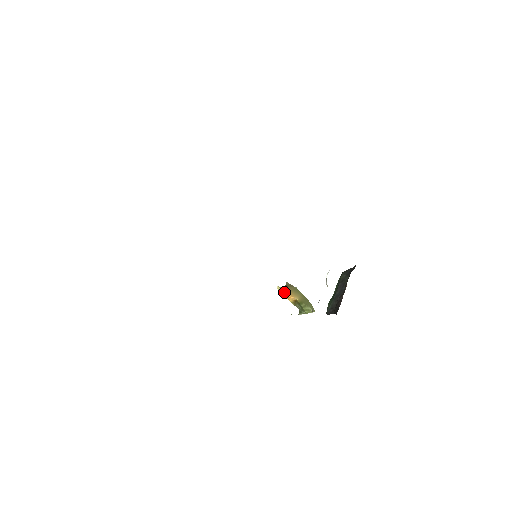
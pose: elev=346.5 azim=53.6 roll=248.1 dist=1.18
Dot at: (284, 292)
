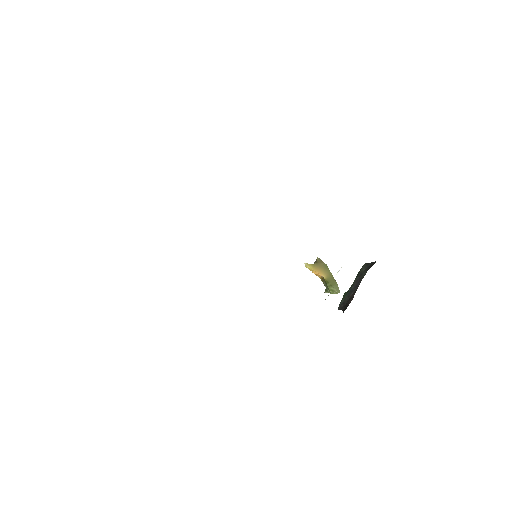
Dot at: (311, 269)
